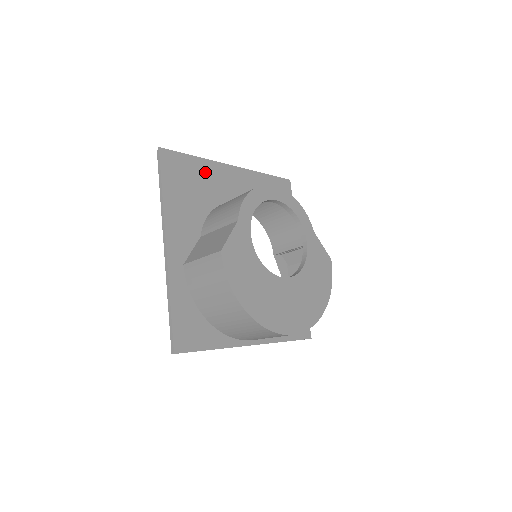
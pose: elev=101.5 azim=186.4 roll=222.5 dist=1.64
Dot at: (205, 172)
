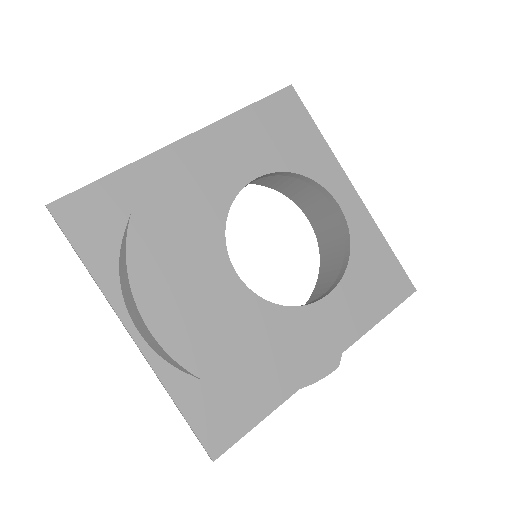
Dot at: (314, 153)
